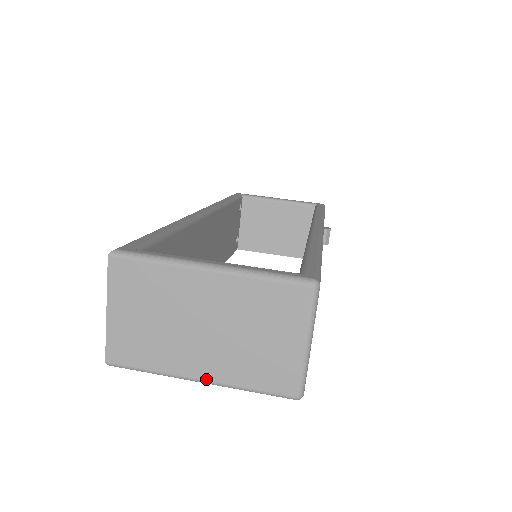
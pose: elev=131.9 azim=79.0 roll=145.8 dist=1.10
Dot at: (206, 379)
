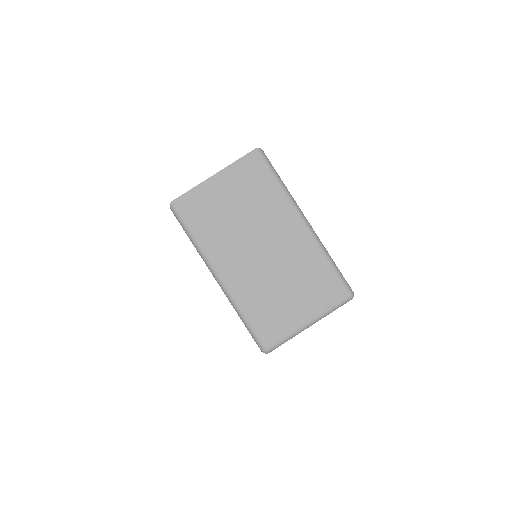
Dot at: (224, 280)
